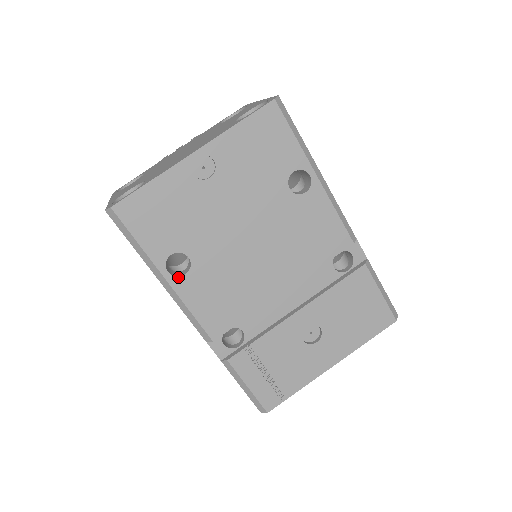
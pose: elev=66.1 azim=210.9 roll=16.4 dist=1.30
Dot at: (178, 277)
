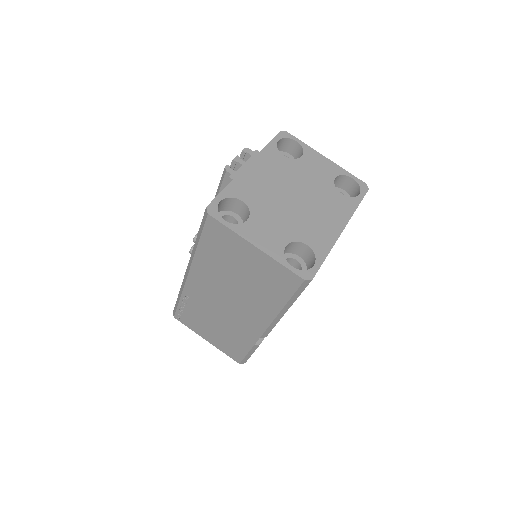
Dot at: occluded
